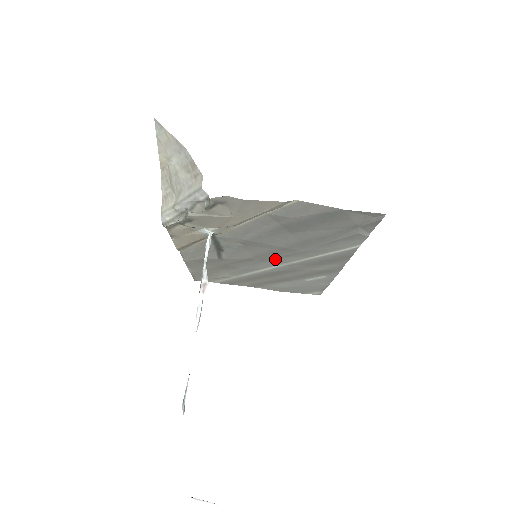
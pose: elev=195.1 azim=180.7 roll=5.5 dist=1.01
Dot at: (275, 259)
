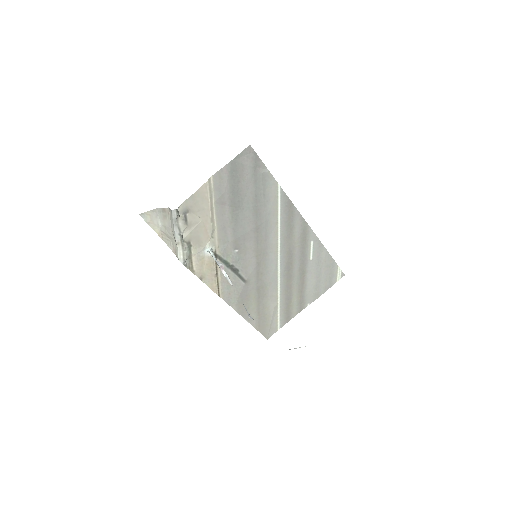
Dot at: (267, 249)
